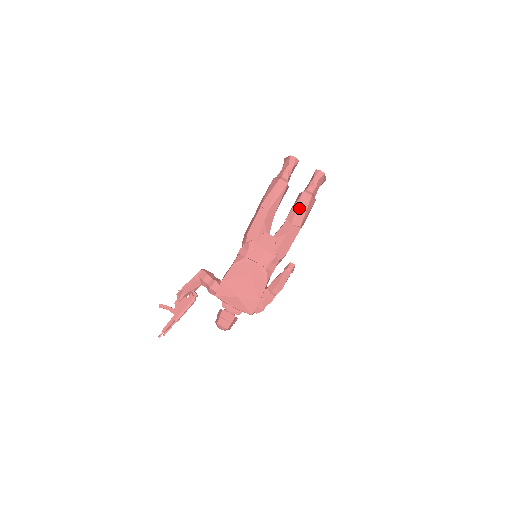
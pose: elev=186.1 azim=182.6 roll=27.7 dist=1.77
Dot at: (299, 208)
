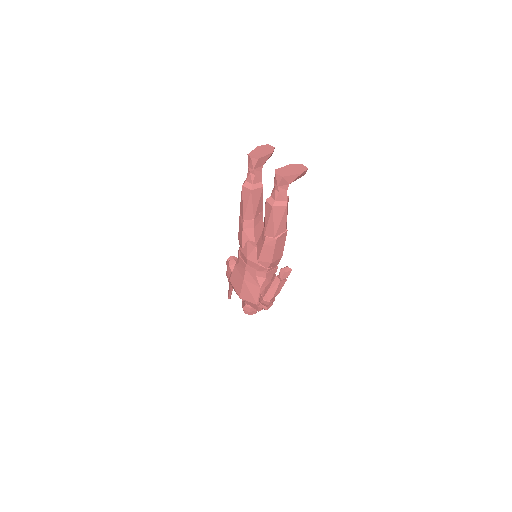
Dot at: (266, 219)
